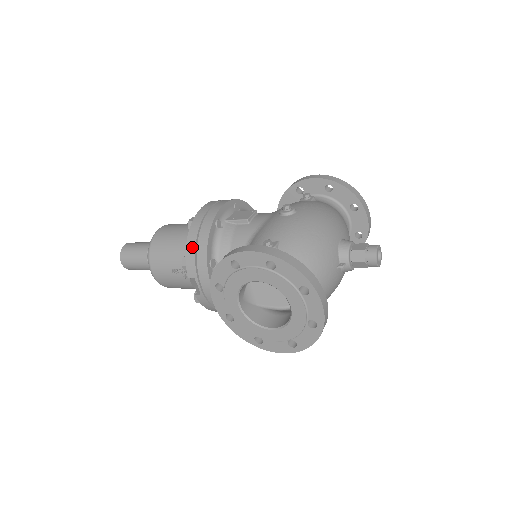
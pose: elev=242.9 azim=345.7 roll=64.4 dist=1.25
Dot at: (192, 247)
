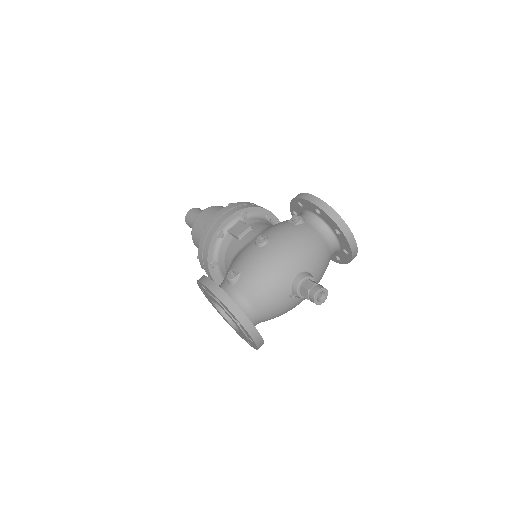
Dot at: (201, 249)
